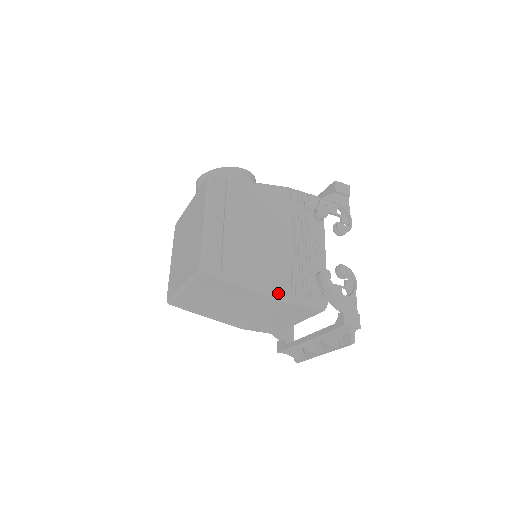
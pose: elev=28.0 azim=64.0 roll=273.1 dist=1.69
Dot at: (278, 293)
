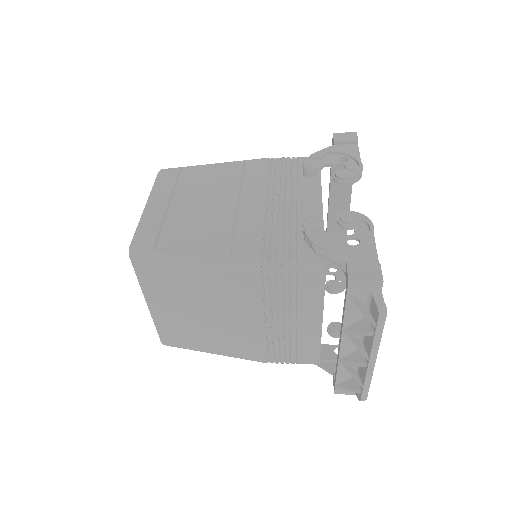
Dot at: (239, 262)
